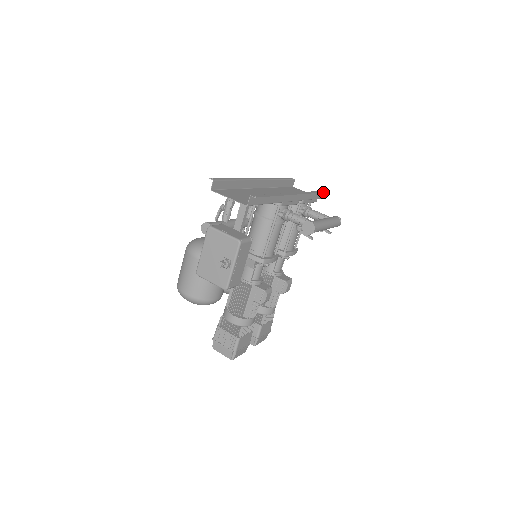
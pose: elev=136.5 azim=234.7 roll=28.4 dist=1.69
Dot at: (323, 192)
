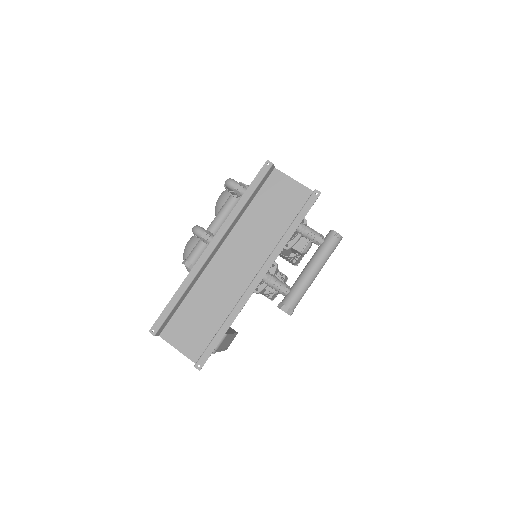
Dot at: (308, 210)
